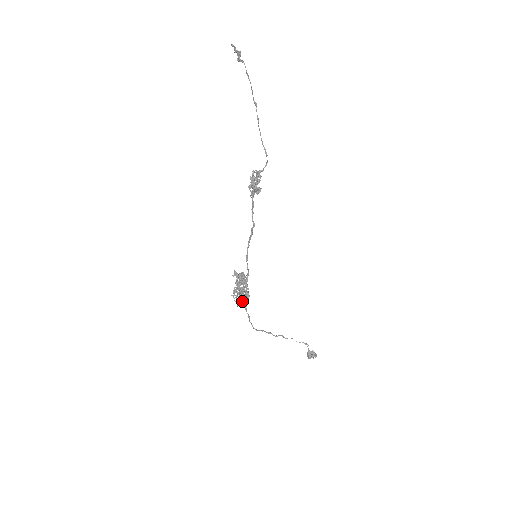
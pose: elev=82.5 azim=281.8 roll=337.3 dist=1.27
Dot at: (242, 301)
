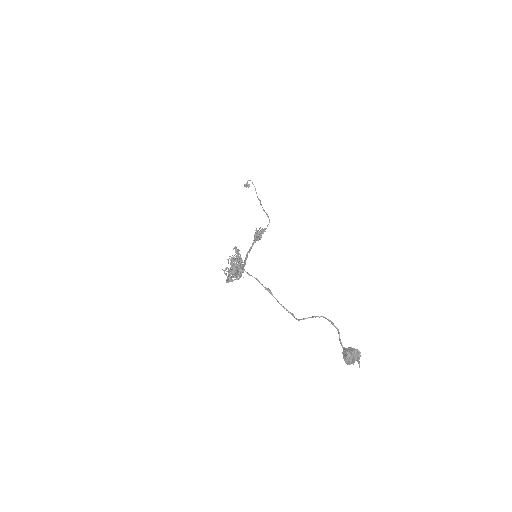
Dot at: (233, 264)
